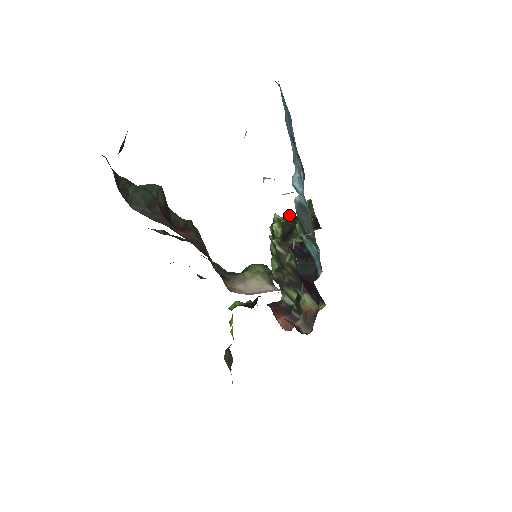
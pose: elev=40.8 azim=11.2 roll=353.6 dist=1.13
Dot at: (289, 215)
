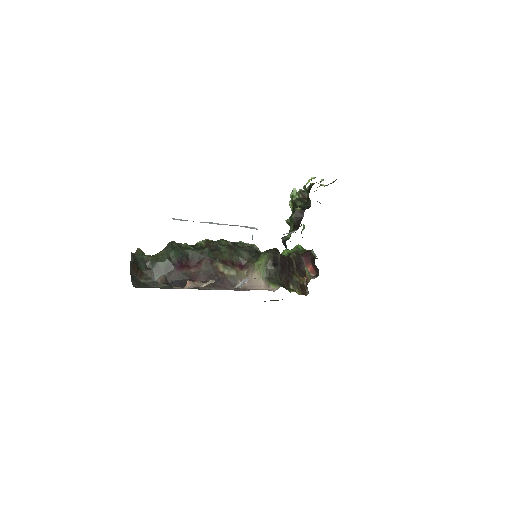
Dot at: (301, 190)
